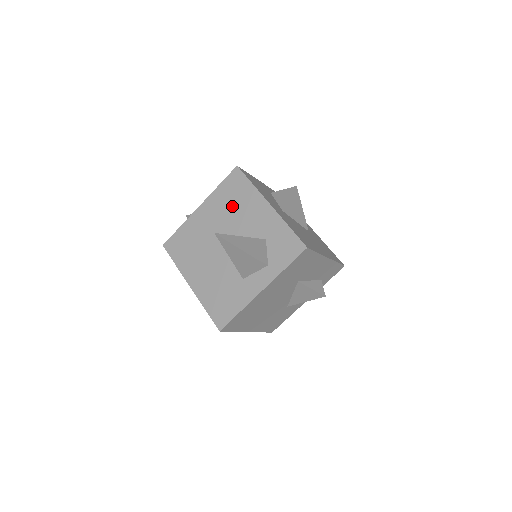
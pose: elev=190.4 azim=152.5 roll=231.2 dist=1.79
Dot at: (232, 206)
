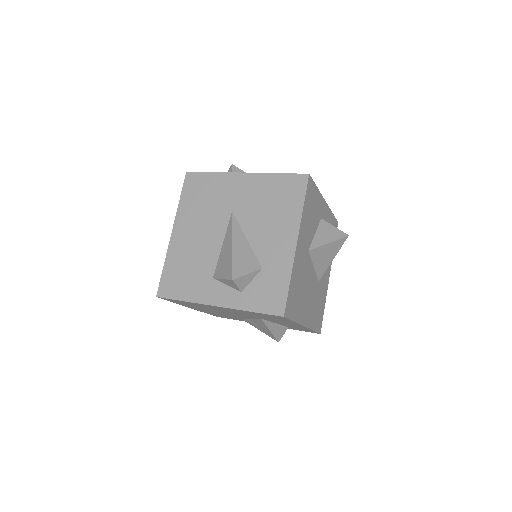
Dot at: (268, 206)
